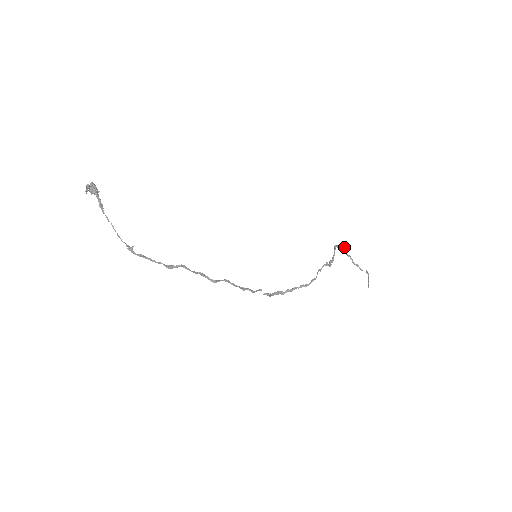
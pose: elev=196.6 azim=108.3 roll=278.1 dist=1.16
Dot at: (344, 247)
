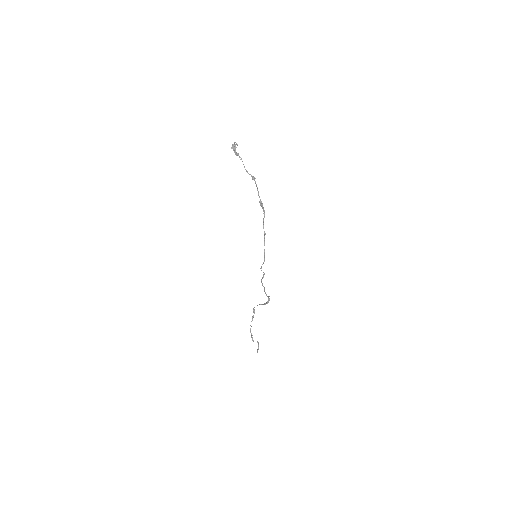
Dot at: (253, 316)
